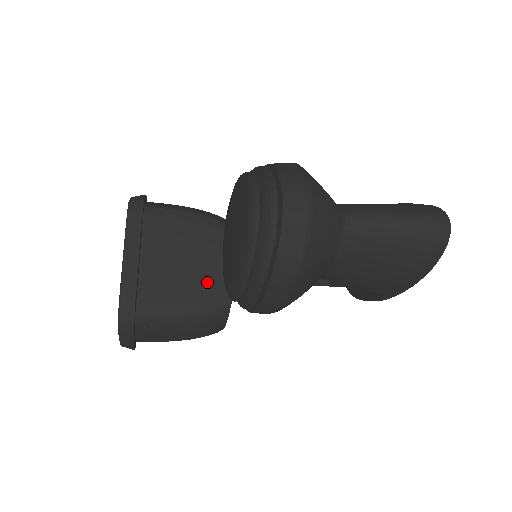
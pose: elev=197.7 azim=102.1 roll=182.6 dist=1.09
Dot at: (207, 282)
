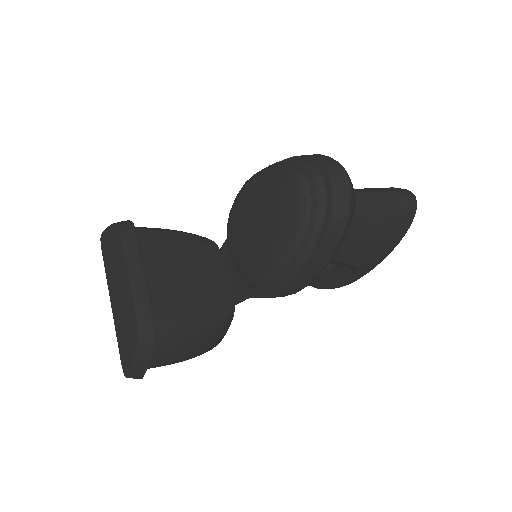
Dot at: (211, 291)
